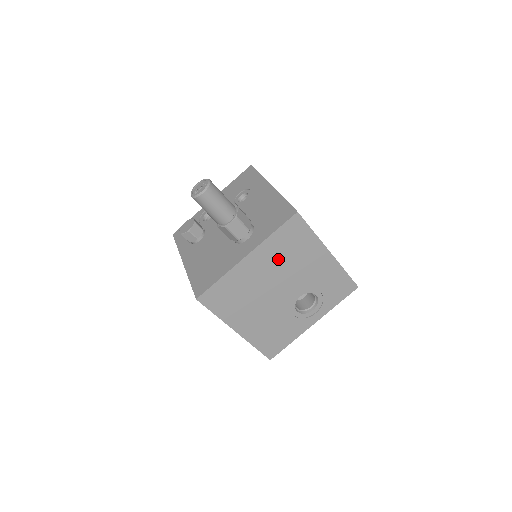
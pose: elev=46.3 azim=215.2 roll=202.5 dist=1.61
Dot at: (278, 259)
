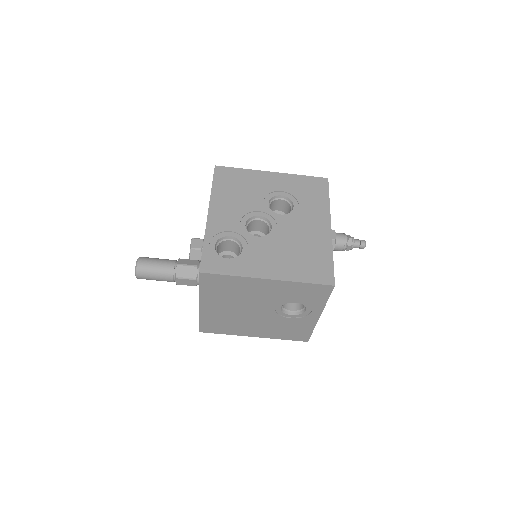
Dot at: (226, 298)
